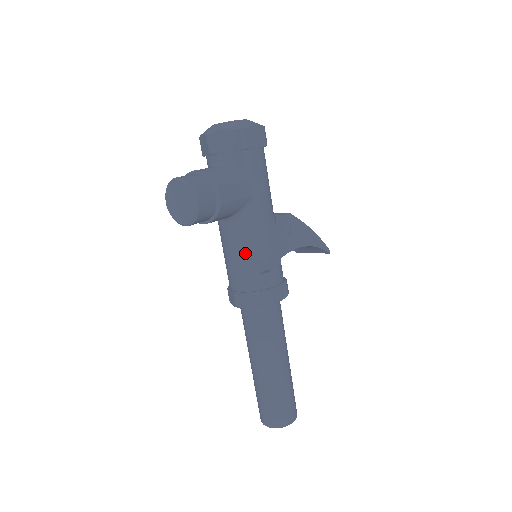
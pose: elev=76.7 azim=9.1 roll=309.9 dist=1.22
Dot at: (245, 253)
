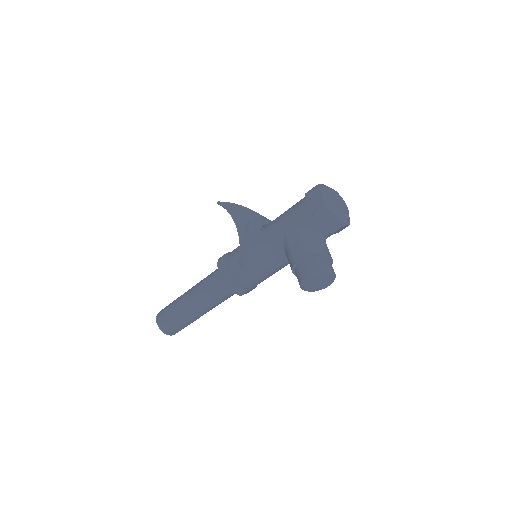
Dot at: occluded
